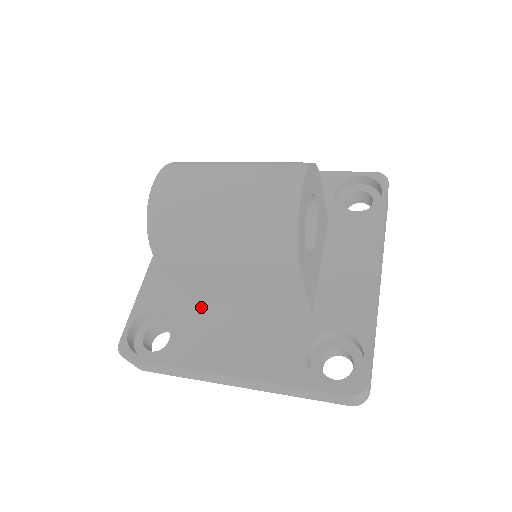
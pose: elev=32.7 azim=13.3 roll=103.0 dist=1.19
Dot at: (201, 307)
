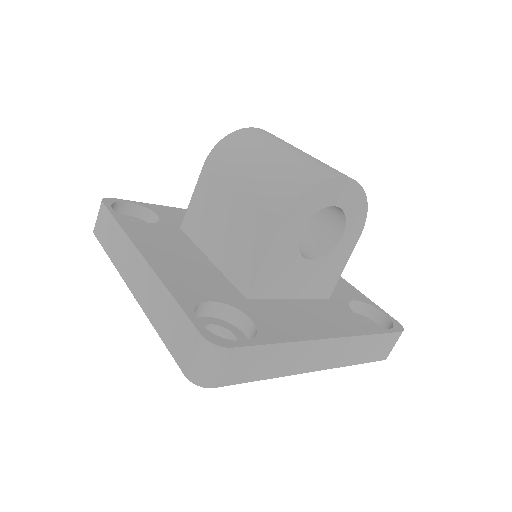
Dot at: (183, 236)
